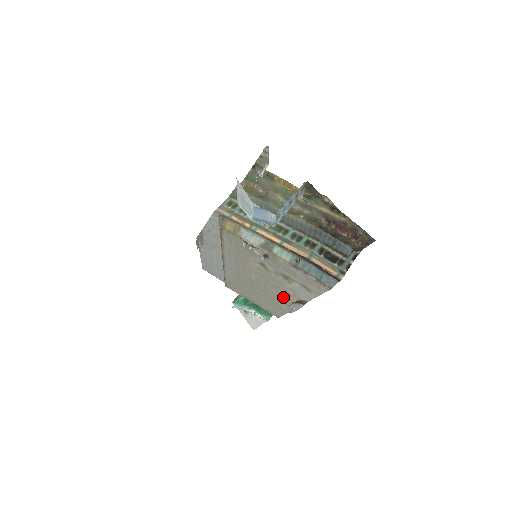
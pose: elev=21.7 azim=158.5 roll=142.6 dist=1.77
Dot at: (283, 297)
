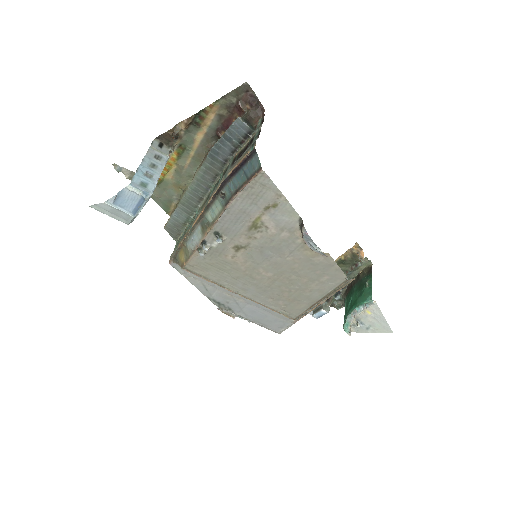
Dot at: (299, 251)
